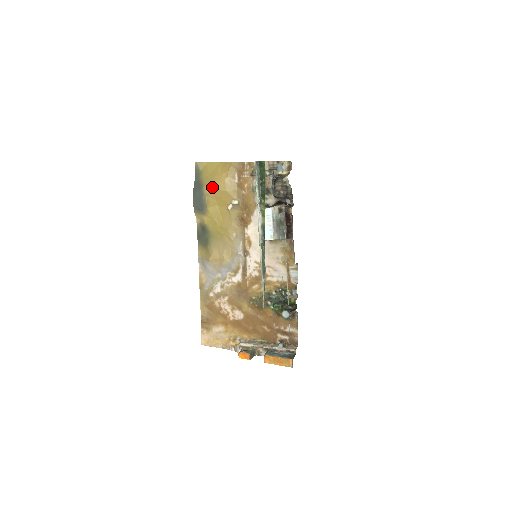
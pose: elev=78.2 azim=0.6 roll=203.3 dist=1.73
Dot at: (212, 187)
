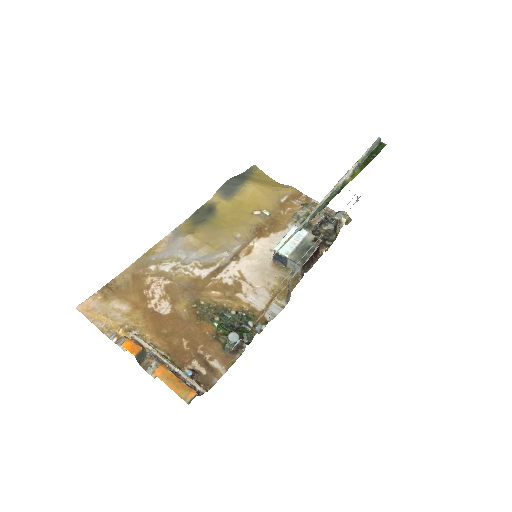
Dot at: (257, 185)
